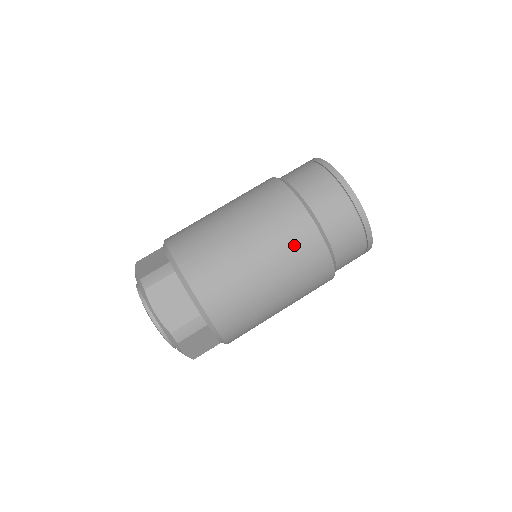
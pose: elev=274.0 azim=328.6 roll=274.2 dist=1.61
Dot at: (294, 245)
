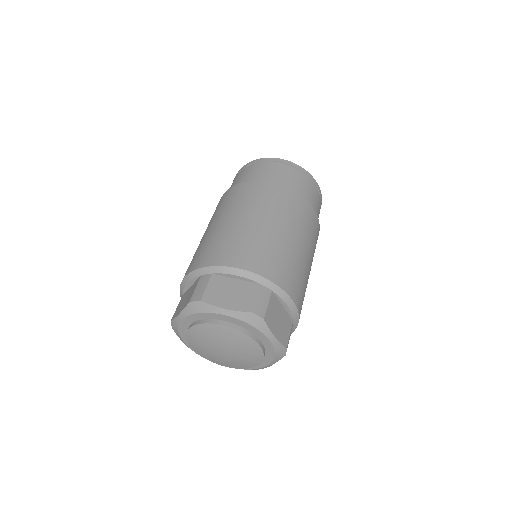
Dot at: (276, 200)
